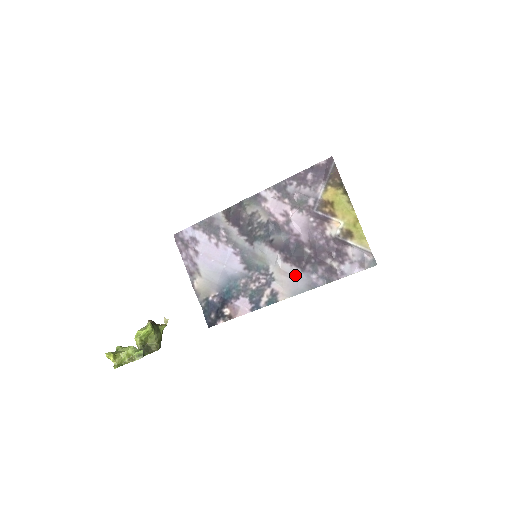
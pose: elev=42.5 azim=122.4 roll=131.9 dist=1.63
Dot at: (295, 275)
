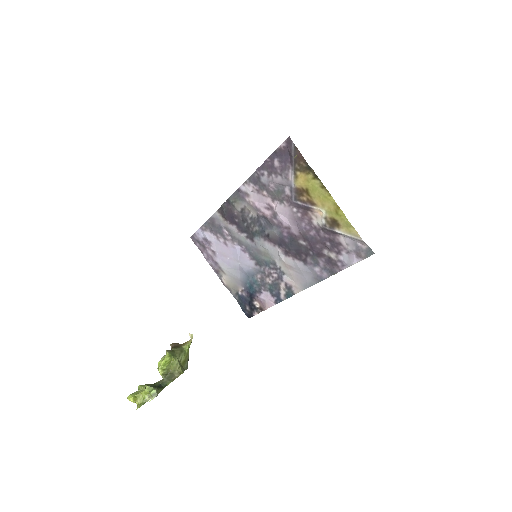
Dot at: (299, 269)
